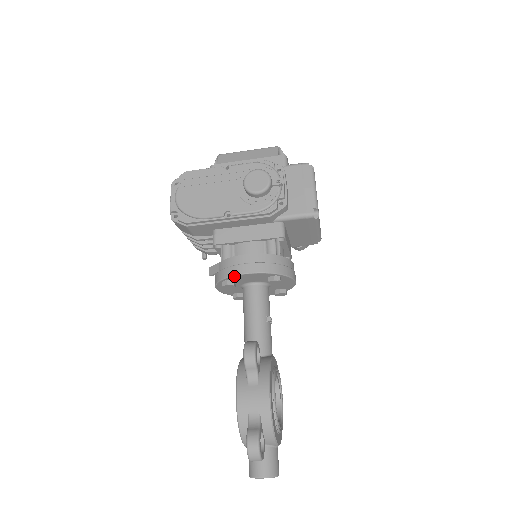
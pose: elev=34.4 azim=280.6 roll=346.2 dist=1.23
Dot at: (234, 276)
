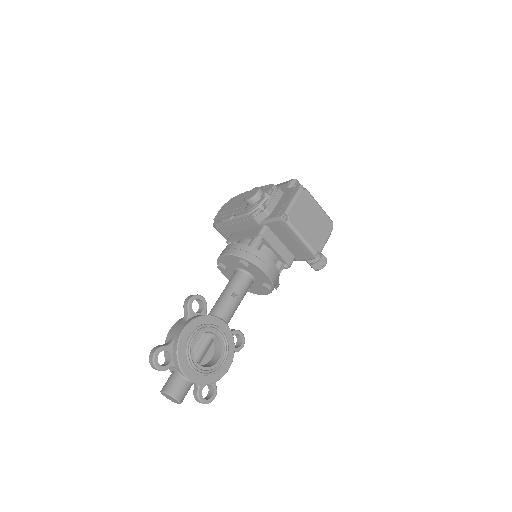
Dot at: (219, 258)
